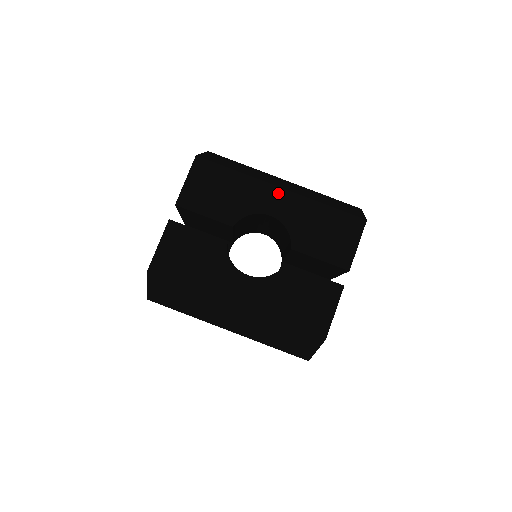
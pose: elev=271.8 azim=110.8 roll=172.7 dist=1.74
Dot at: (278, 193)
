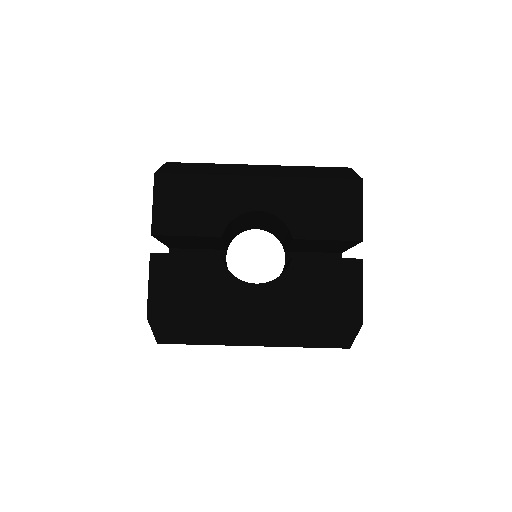
Dot at: (258, 183)
